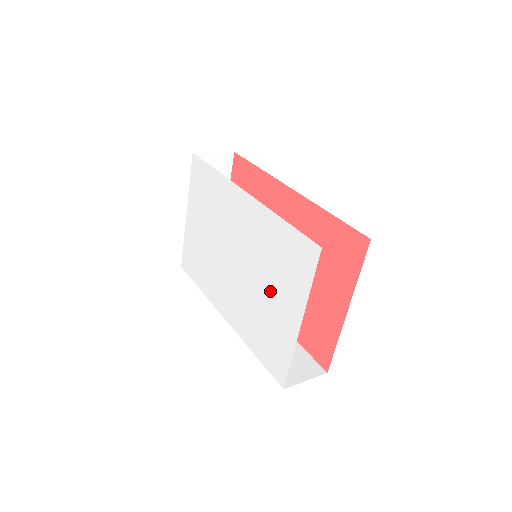
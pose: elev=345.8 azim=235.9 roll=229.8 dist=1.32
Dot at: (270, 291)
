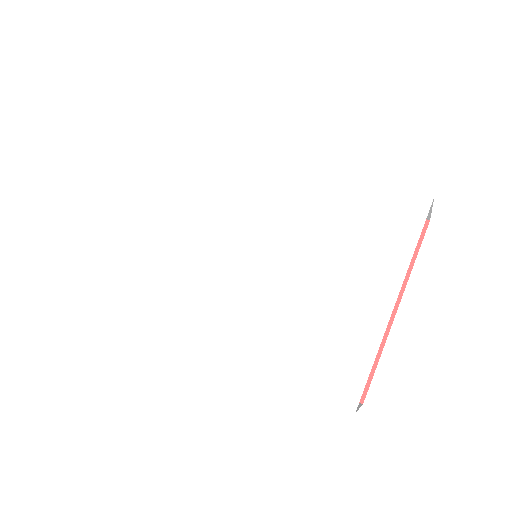
Dot at: (329, 272)
